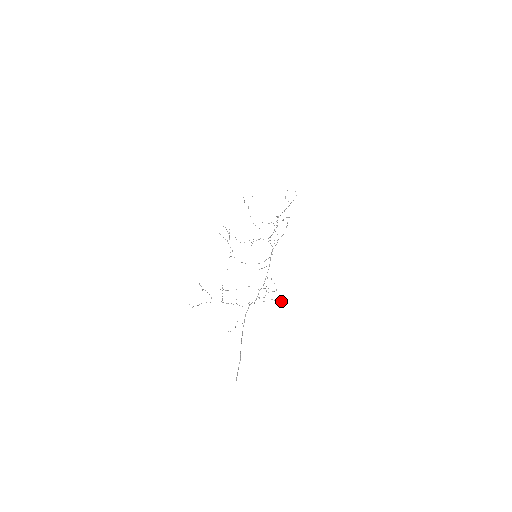
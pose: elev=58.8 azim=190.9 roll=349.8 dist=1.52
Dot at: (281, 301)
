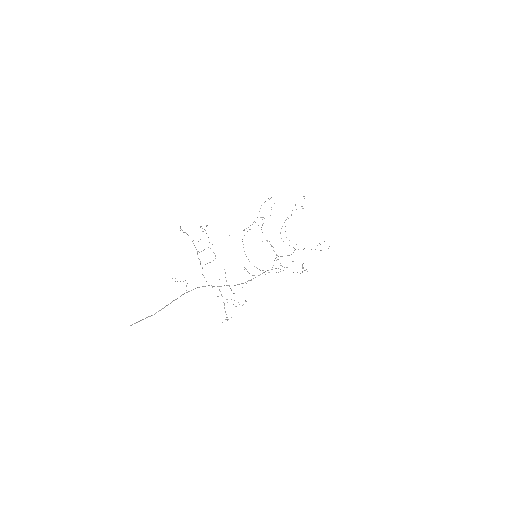
Dot at: (228, 319)
